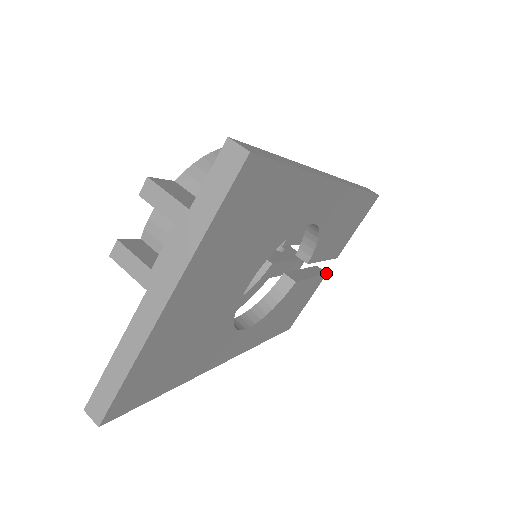
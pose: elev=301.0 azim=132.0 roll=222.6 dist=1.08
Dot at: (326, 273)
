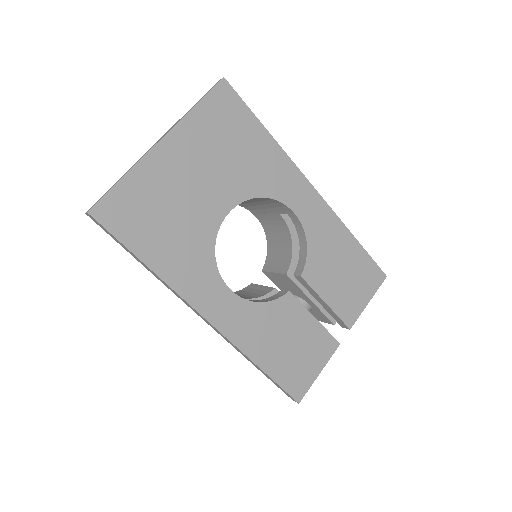
Dot at: (339, 343)
